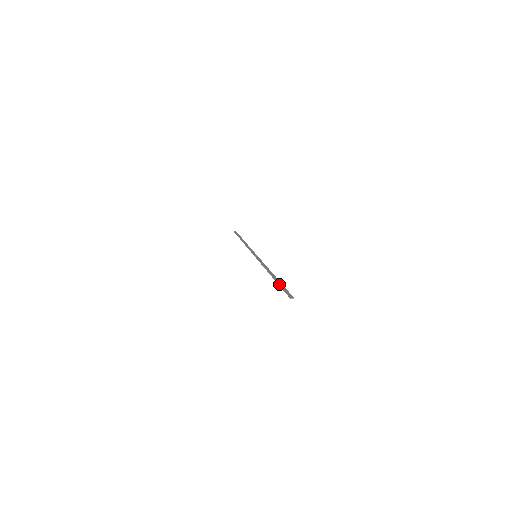
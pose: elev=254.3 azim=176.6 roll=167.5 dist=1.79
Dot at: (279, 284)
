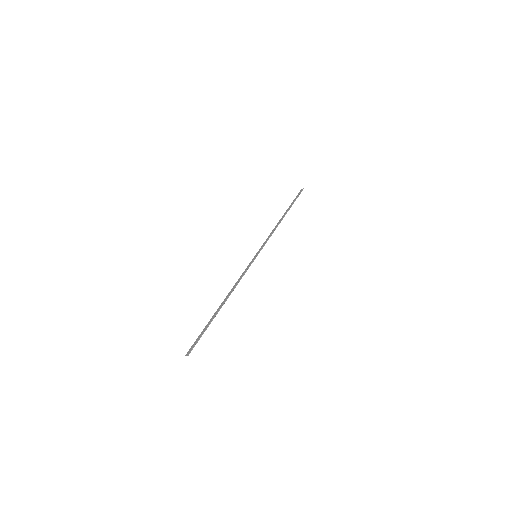
Dot at: (206, 325)
